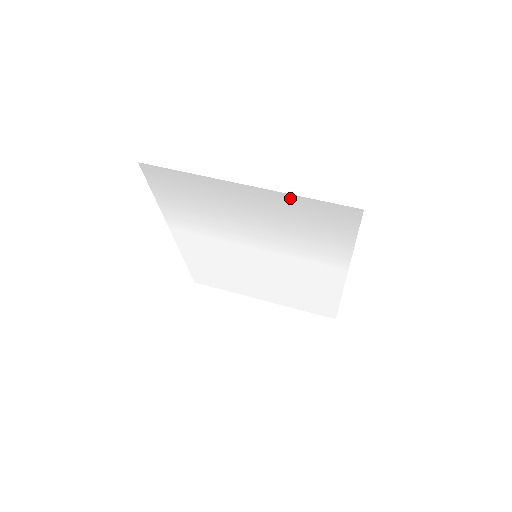
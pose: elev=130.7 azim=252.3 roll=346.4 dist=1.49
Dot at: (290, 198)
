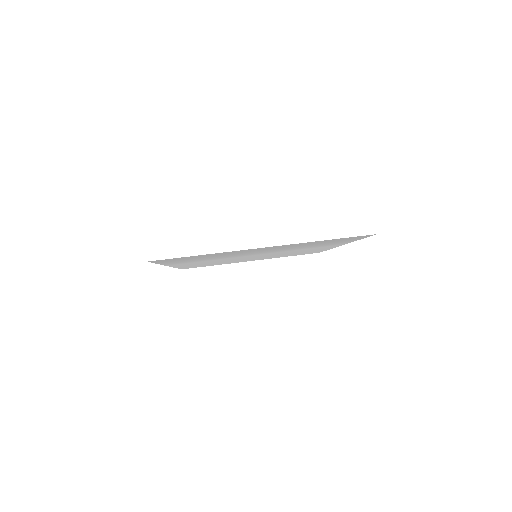
Dot at: occluded
